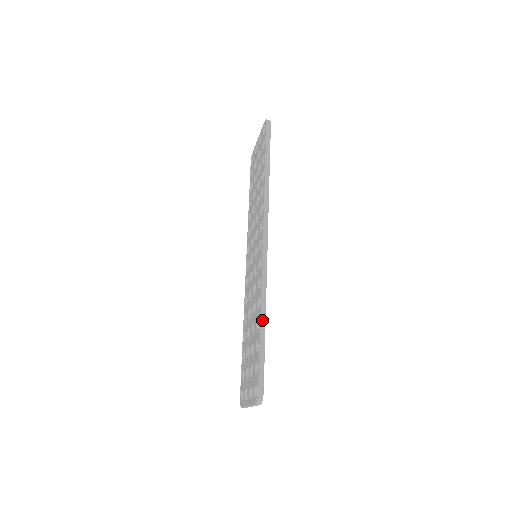
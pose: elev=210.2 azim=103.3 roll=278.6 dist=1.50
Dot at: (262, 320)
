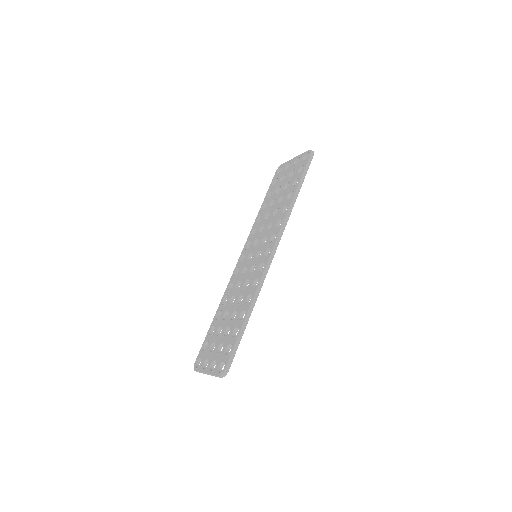
Dot at: (249, 314)
